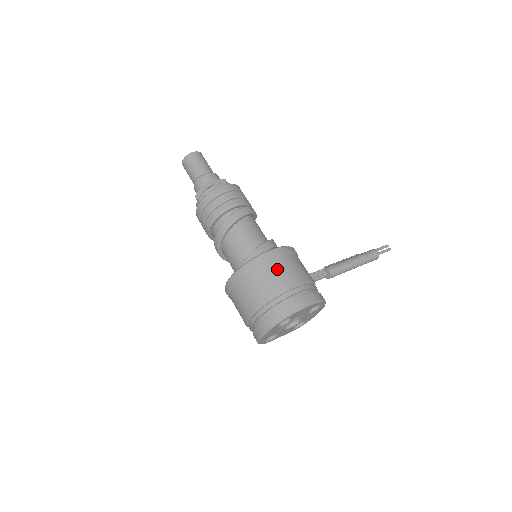
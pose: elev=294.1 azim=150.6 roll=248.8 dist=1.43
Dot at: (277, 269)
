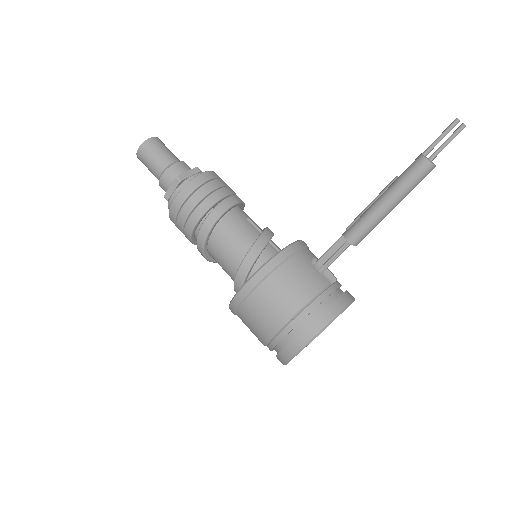
Dot at: (255, 313)
